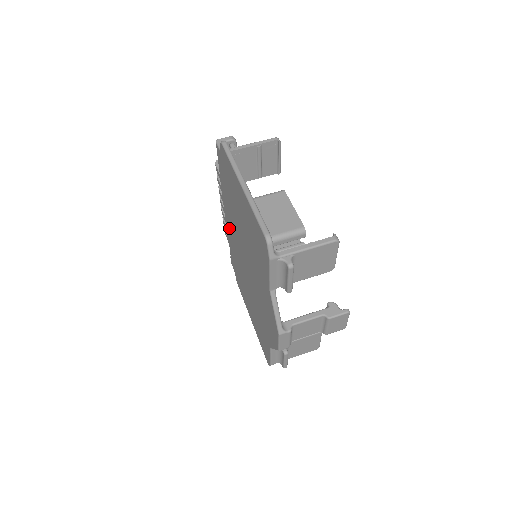
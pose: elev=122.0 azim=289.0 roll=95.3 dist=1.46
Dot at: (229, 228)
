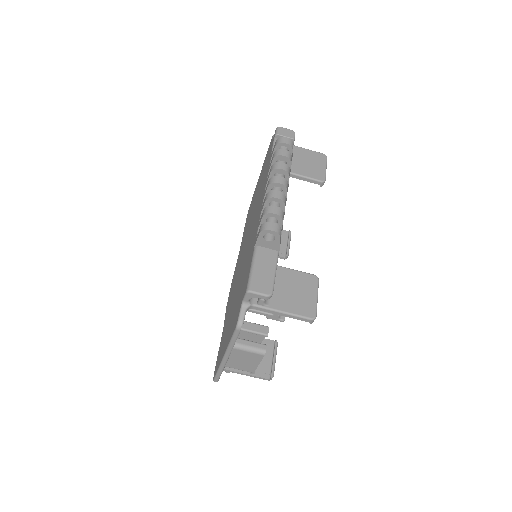
Dot at: (260, 200)
